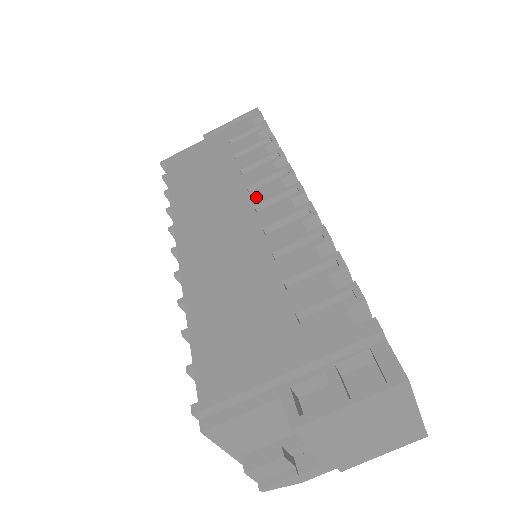
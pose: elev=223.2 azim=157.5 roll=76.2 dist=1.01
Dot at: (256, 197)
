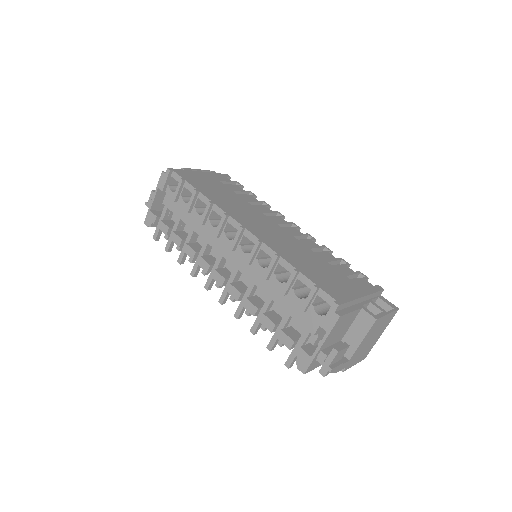
Dot at: (274, 220)
